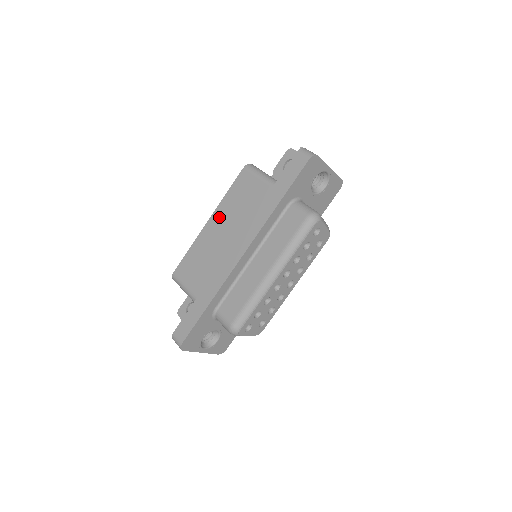
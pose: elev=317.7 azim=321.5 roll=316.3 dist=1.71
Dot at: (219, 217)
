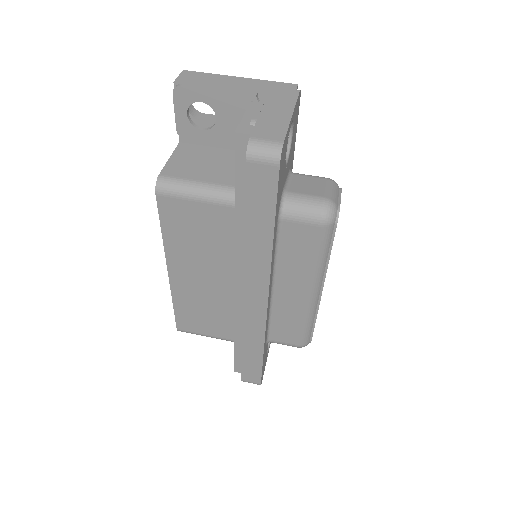
Dot at: (181, 264)
